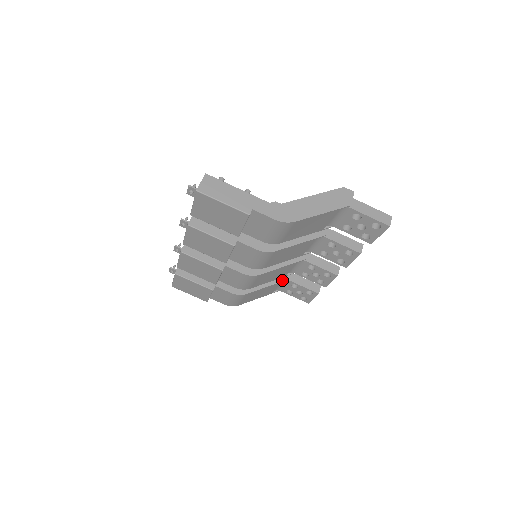
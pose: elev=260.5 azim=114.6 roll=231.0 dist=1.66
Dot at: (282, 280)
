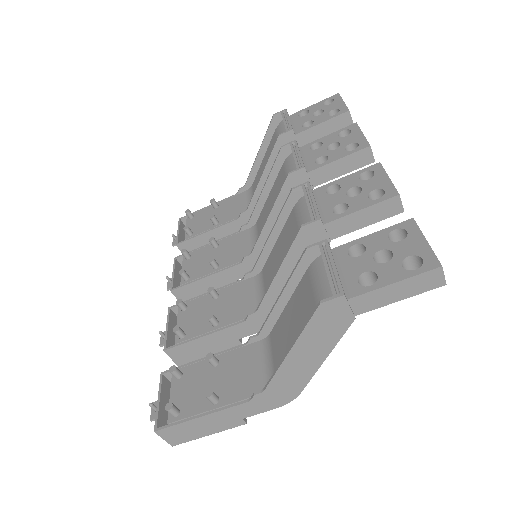
Dot at: occluded
